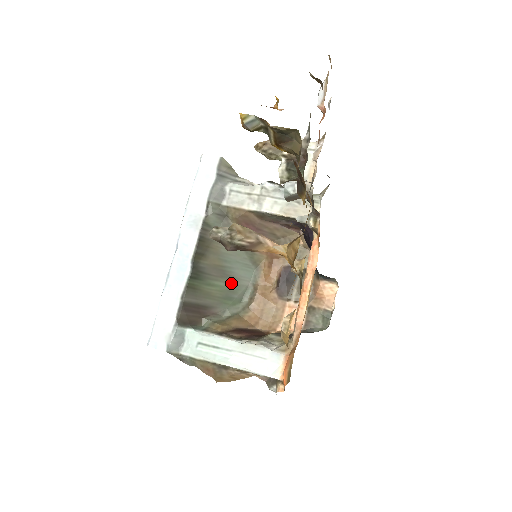
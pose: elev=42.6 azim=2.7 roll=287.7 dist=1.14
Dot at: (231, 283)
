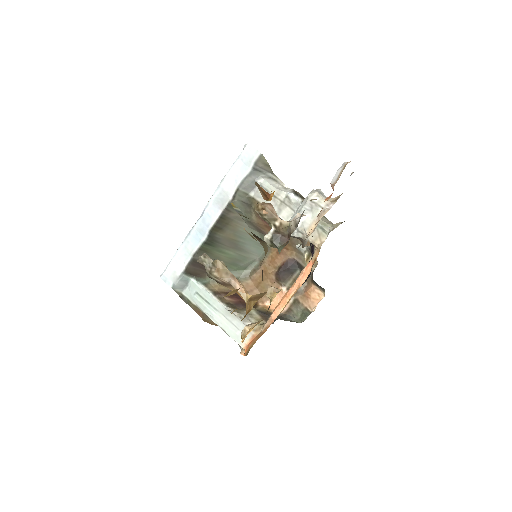
Dot at: (241, 254)
